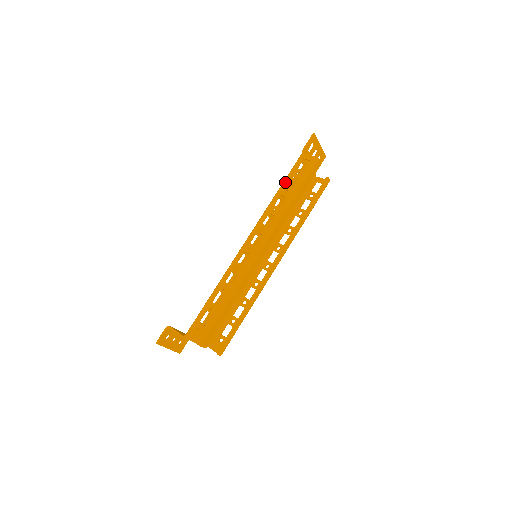
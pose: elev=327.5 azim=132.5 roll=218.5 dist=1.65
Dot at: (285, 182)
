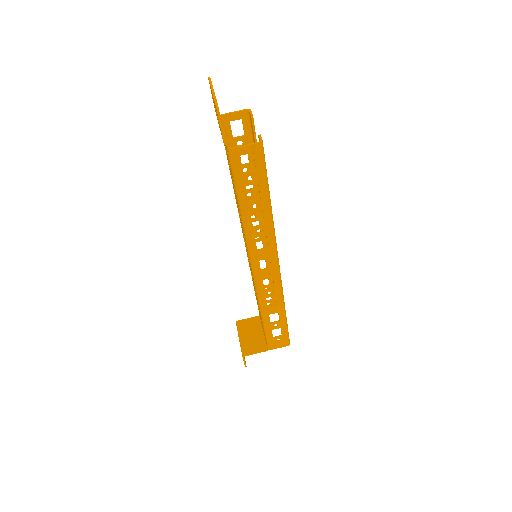
Dot at: (243, 198)
